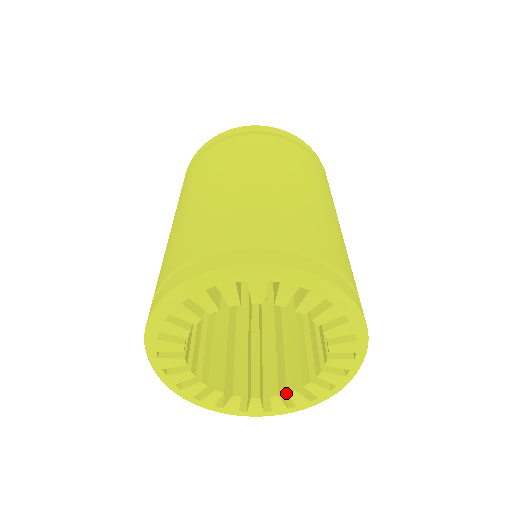
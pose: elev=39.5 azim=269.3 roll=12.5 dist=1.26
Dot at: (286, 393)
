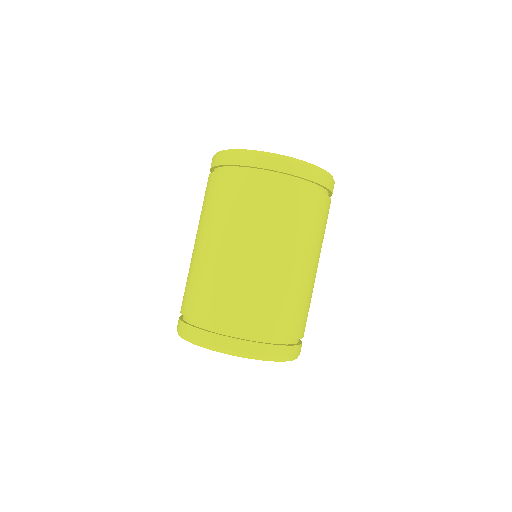
Dot at: occluded
